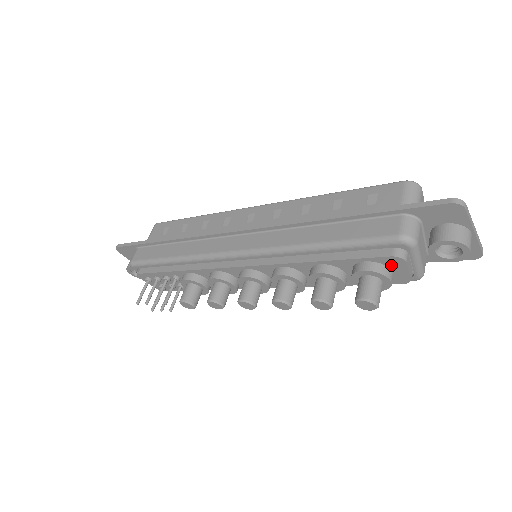
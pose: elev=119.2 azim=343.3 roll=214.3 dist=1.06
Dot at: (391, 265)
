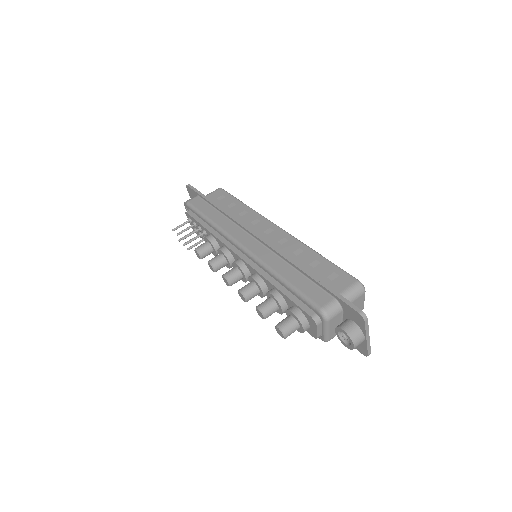
Dot at: (310, 321)
